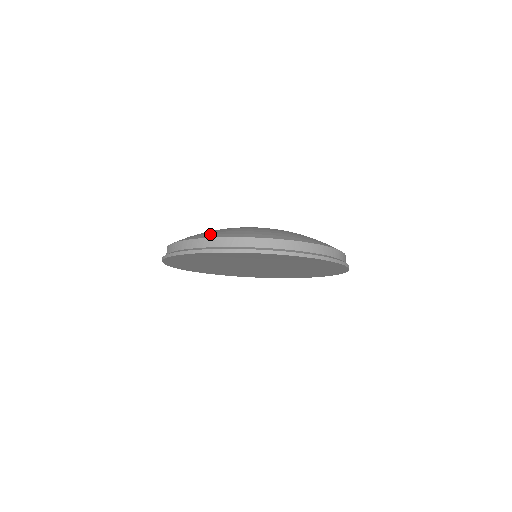
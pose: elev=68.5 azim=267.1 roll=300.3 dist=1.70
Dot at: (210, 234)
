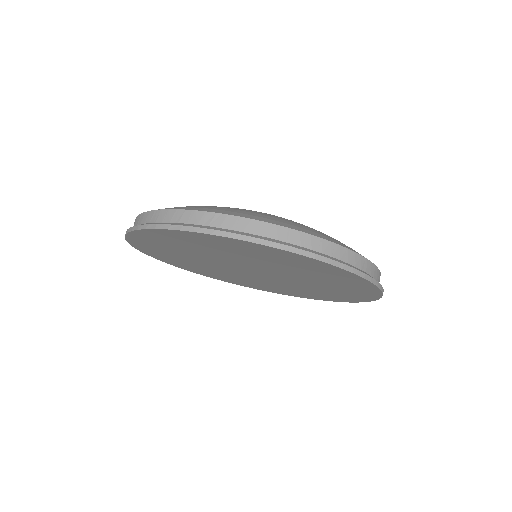
Dot at: occluded
